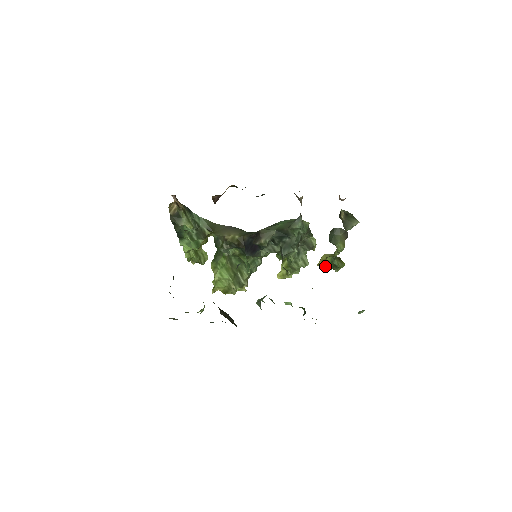
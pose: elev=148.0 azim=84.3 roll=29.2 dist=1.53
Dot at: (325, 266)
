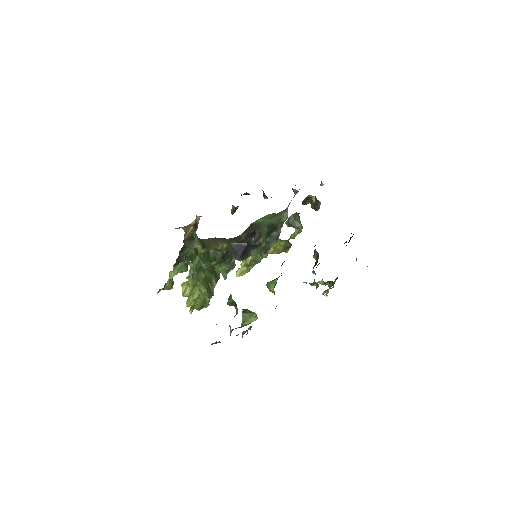
Dot at: (276, 251)
